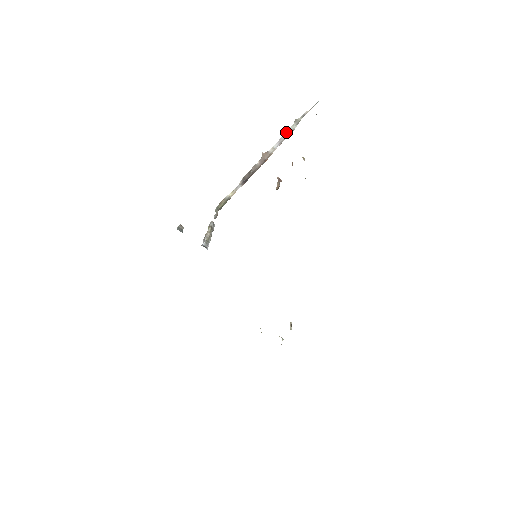
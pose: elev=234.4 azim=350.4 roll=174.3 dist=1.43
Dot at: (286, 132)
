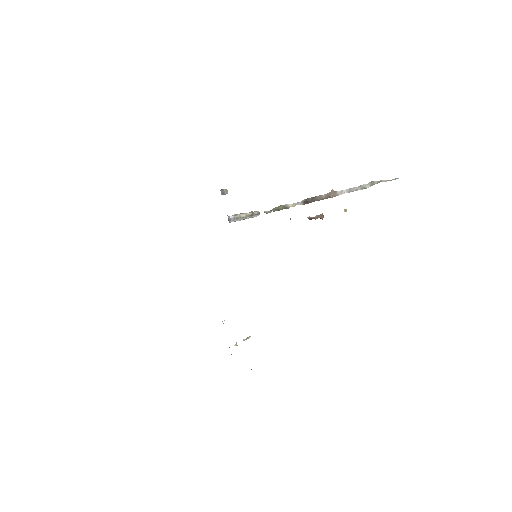
Dot at: (359, 186)
